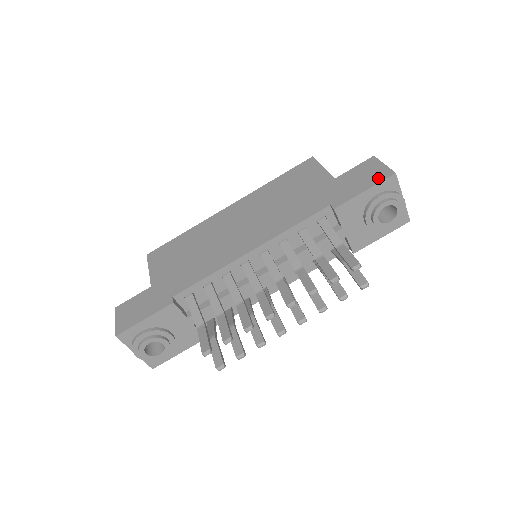
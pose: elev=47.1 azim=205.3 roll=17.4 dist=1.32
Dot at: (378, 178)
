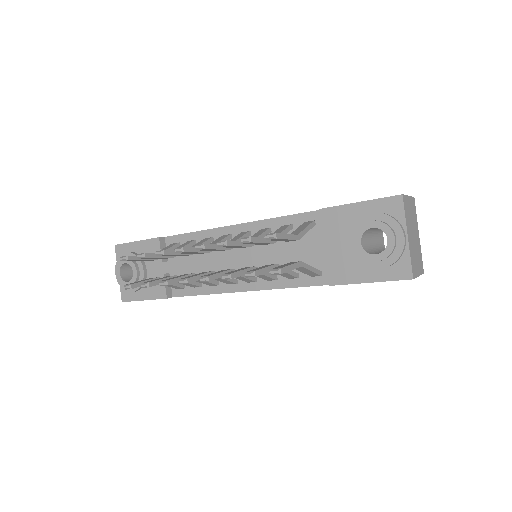
Dot at: (384, 198)
